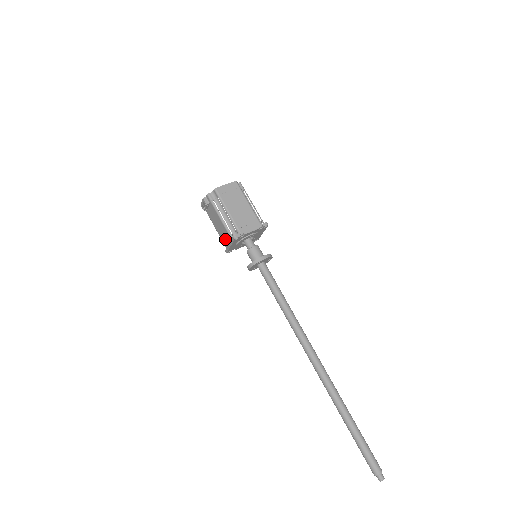
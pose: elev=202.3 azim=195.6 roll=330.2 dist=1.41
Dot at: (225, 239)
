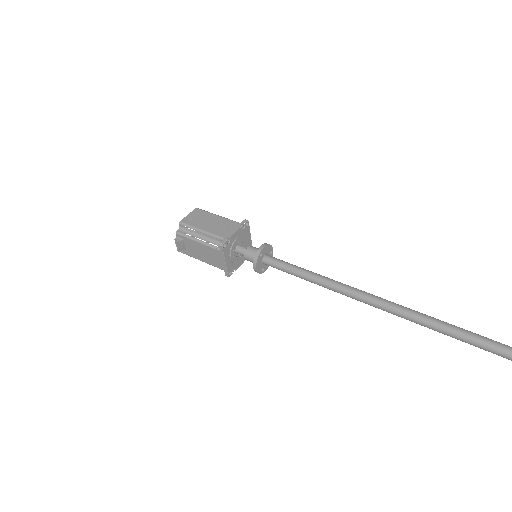
Dot at: (217, 260)
